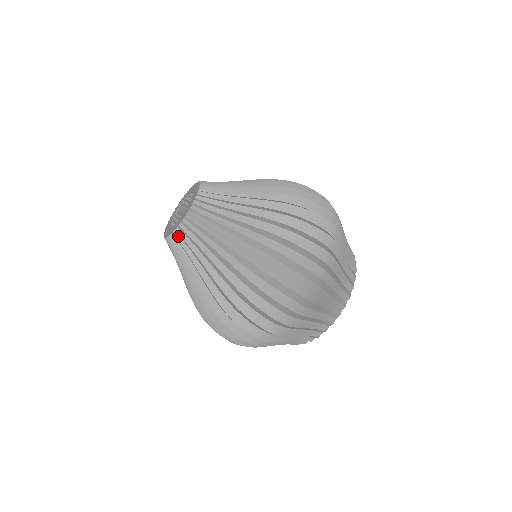
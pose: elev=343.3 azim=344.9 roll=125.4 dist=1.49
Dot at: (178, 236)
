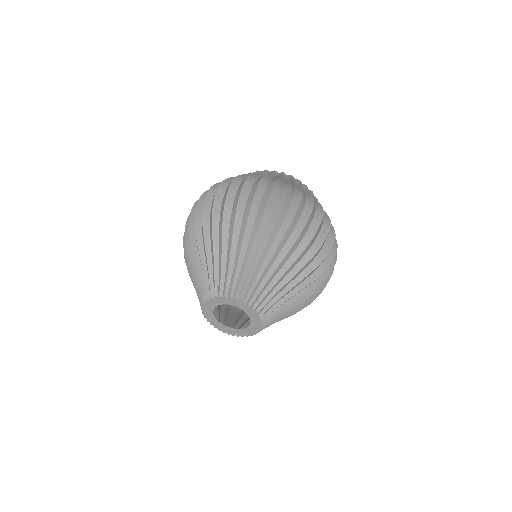
Dot at: occluded
